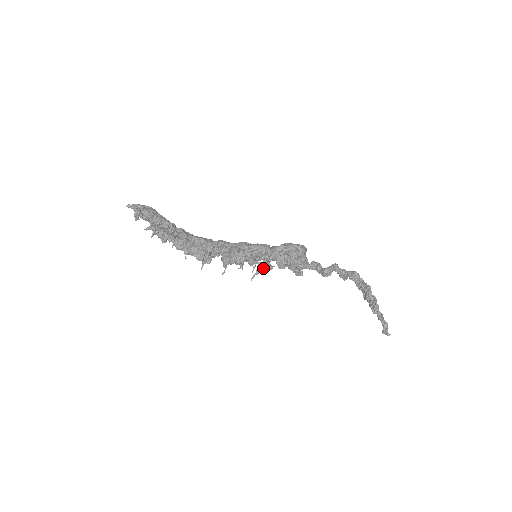
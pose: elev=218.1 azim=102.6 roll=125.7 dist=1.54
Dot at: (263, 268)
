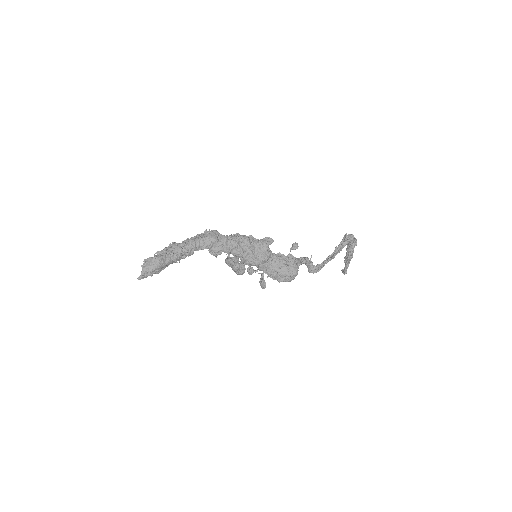
Dot at: occluded
